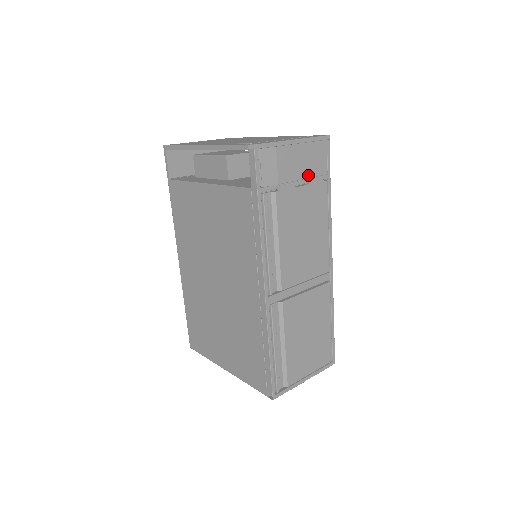
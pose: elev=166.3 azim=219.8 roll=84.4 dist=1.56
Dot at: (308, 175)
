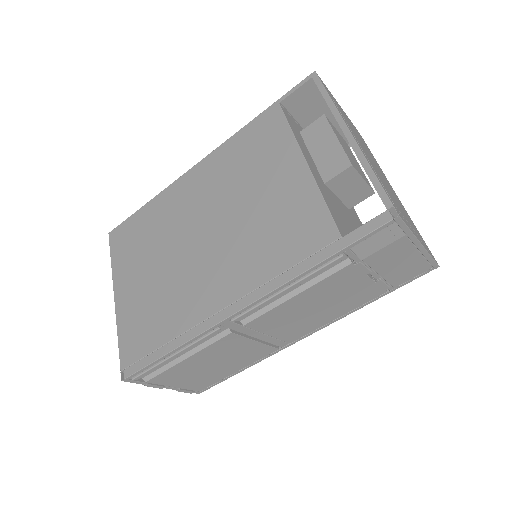
Dot at: (386, 275)
